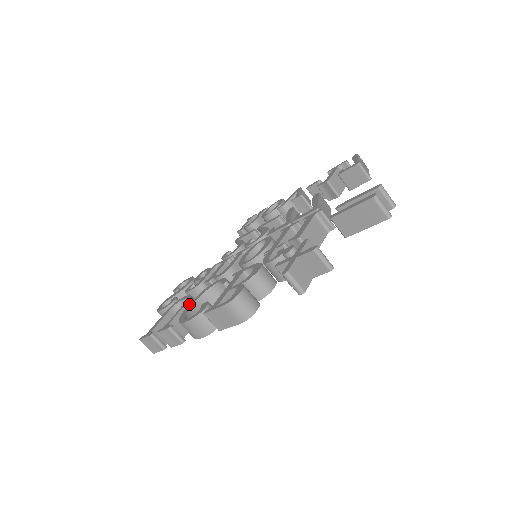
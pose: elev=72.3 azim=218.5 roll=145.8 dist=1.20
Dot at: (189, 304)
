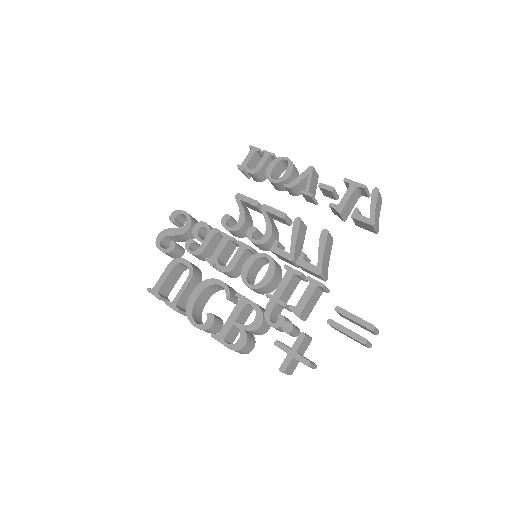
Dot at: (194, 291)
